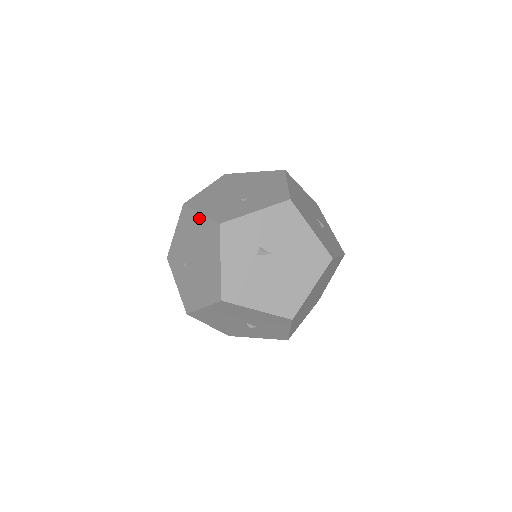
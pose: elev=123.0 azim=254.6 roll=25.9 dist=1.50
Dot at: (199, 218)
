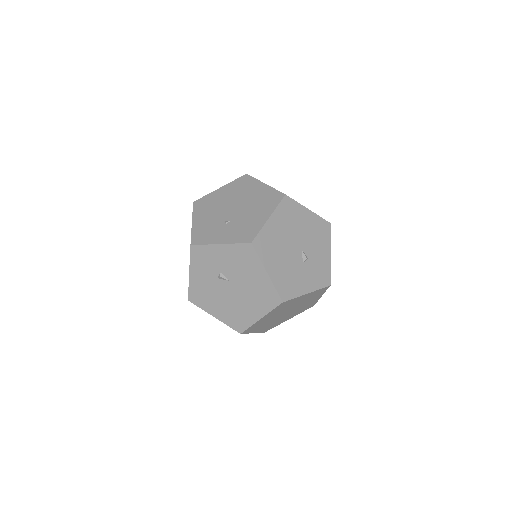
Dot at: occluded
